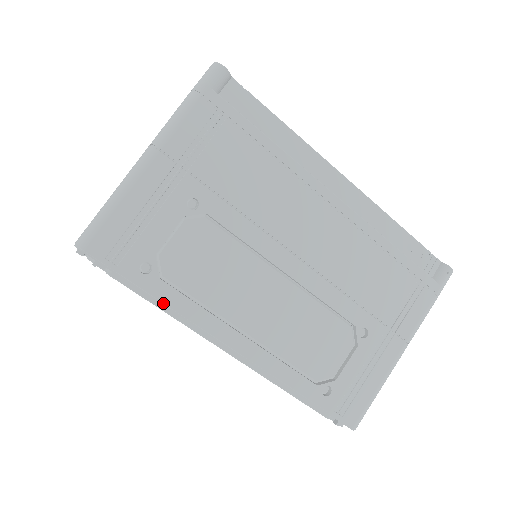
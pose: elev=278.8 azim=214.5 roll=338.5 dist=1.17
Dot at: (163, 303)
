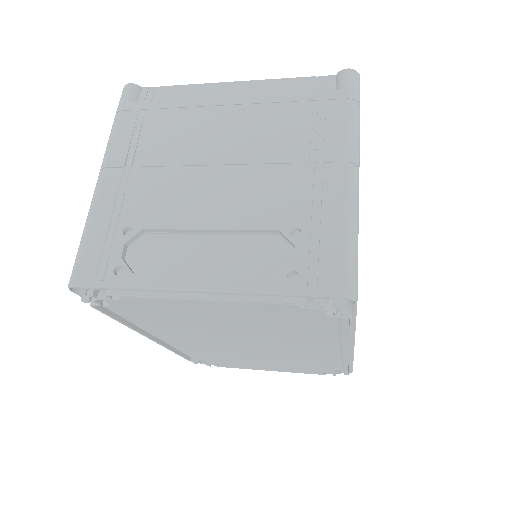
Dot at: (355, 328)
